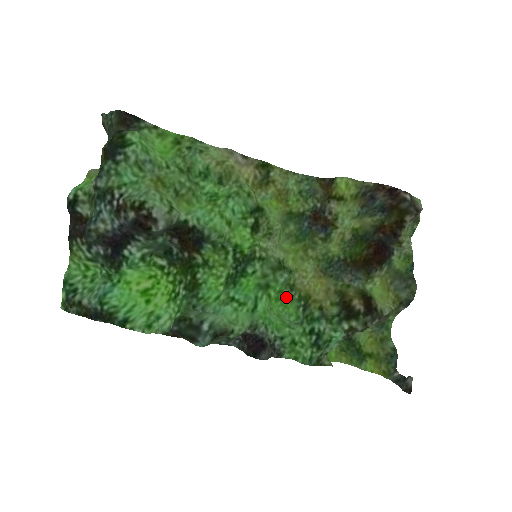
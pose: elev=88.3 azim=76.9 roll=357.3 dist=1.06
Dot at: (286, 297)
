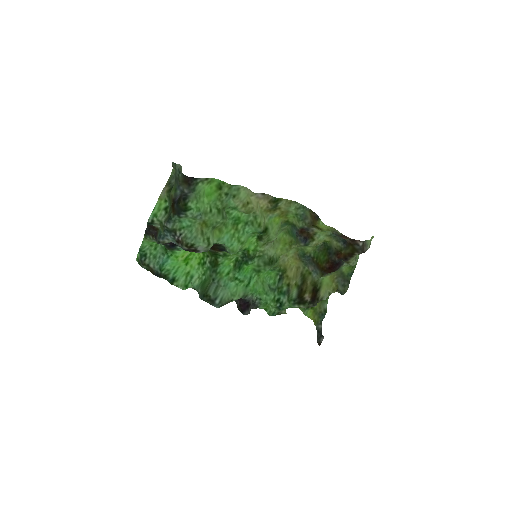
Dot at: (271, 270)
